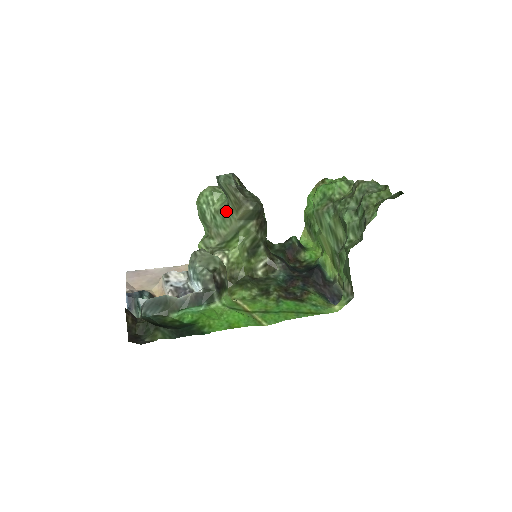
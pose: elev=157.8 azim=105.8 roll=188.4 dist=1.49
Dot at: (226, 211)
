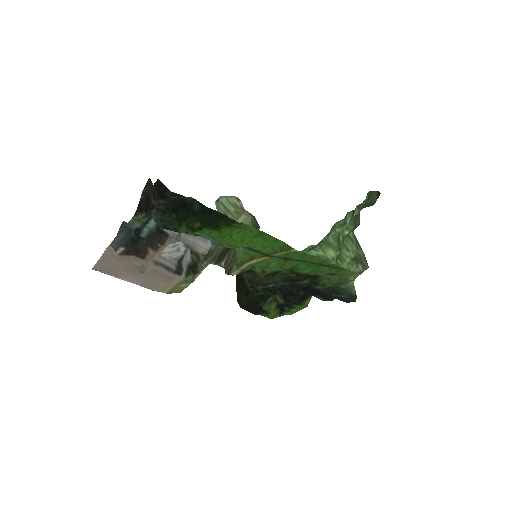
Dot at: occluded
